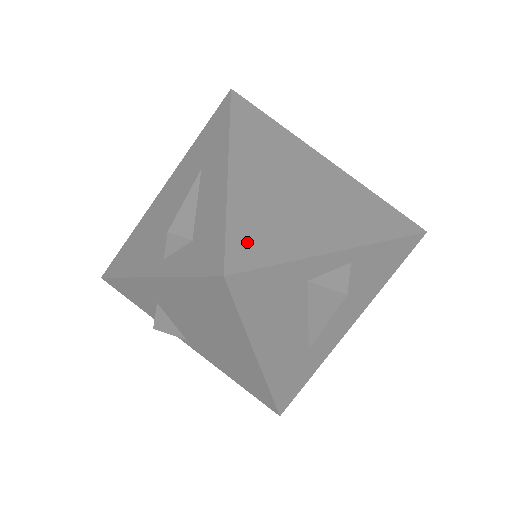
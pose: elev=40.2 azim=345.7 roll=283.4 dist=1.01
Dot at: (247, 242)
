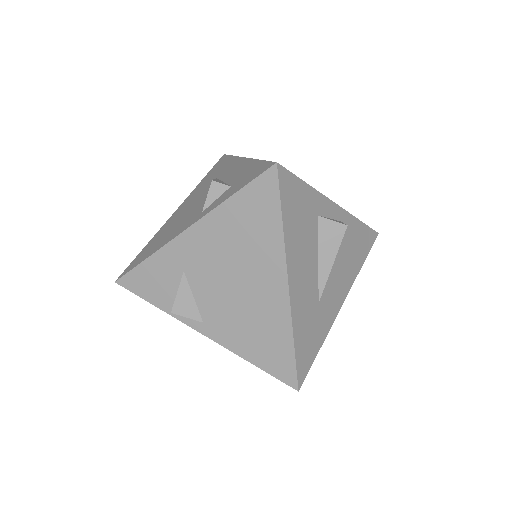
Dot at: occluded
